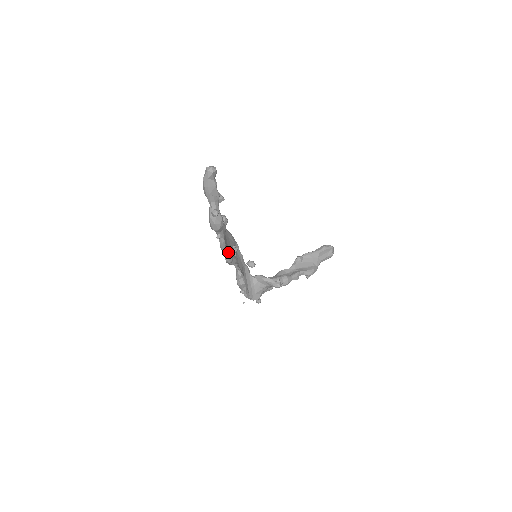
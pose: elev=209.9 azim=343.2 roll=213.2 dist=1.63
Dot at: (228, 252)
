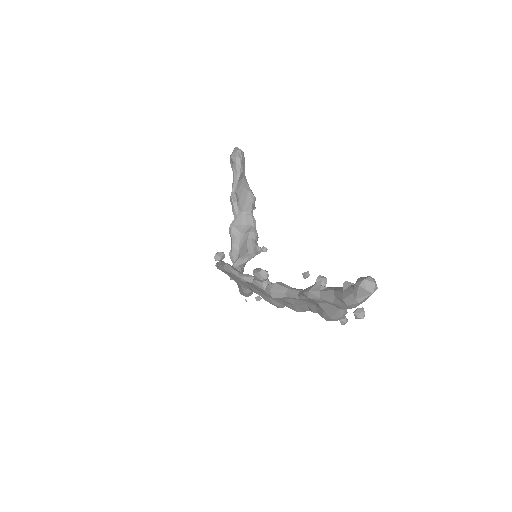
Dot at: occluded
